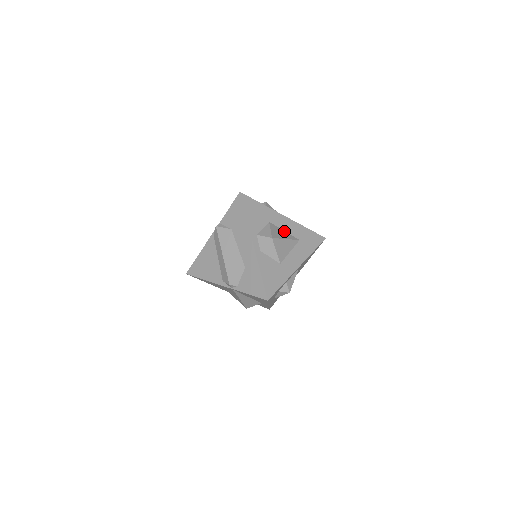
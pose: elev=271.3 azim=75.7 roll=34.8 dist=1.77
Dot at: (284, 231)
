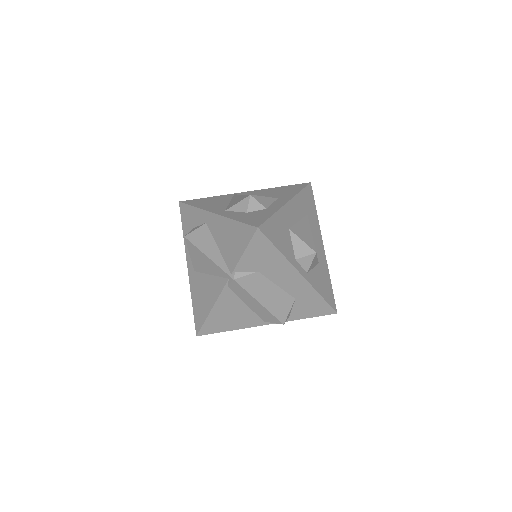
Dot at: (299, 222)
